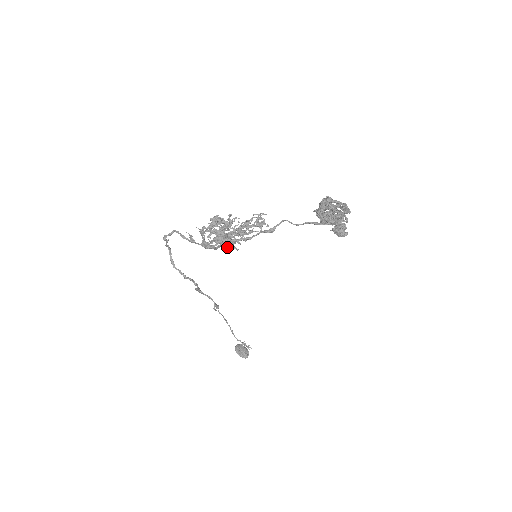
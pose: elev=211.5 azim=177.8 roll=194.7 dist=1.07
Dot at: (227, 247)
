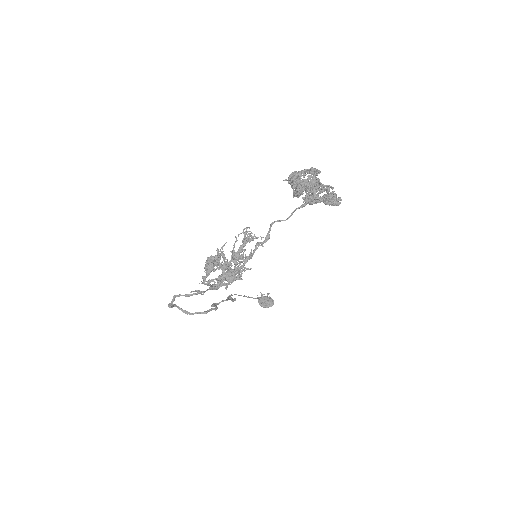
Dot at: (239, 278)
